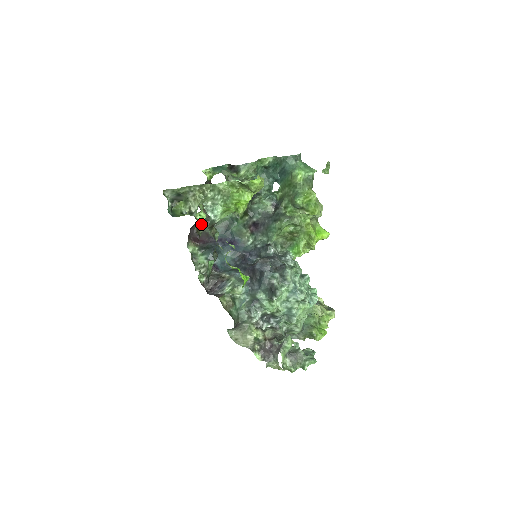
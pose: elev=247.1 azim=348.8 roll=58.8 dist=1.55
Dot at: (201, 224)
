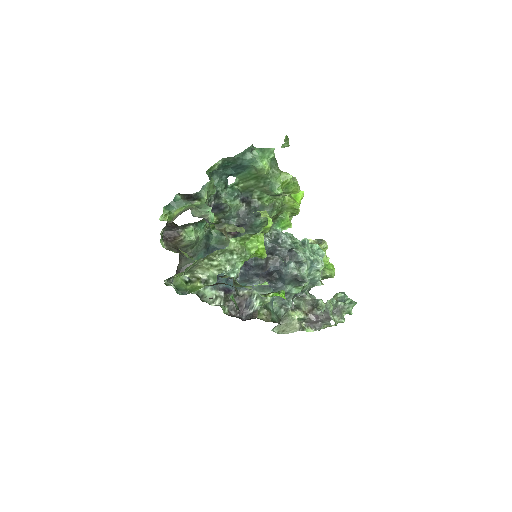
Dot at: occluded
